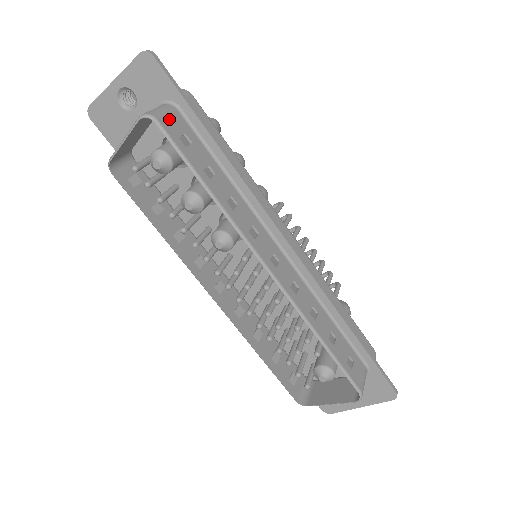
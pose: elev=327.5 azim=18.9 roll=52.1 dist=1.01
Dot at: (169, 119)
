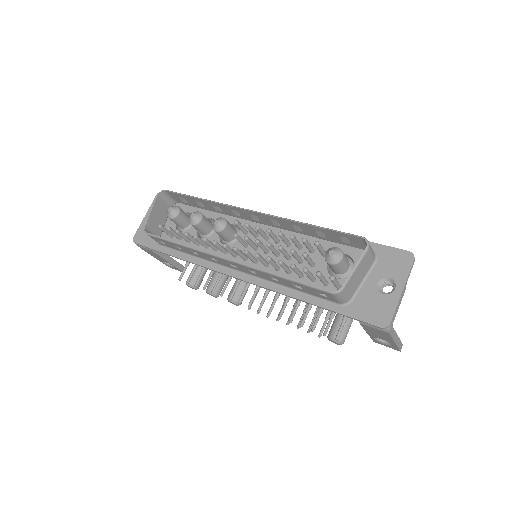
Dot at: (173, 195)
